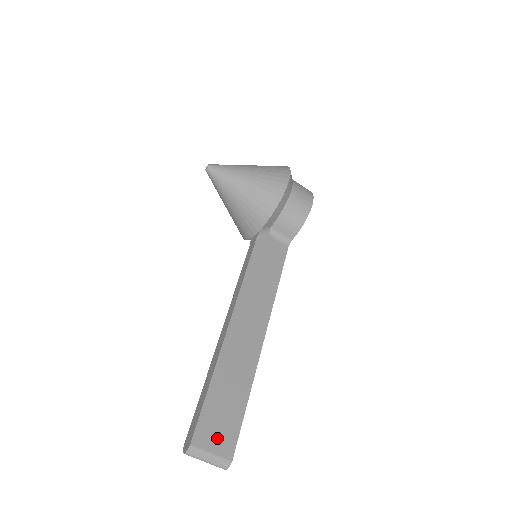
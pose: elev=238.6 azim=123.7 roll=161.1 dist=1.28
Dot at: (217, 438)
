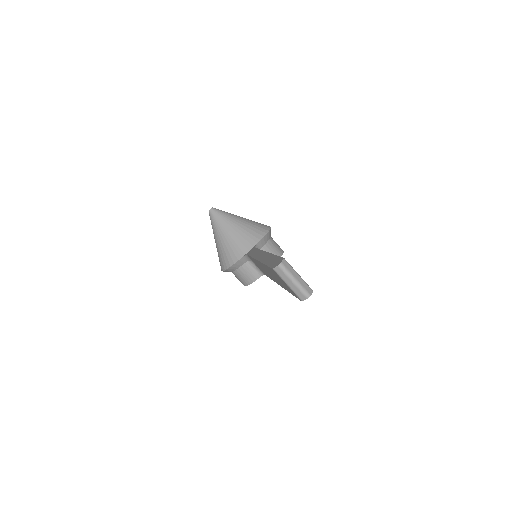
Dot at: occluded
